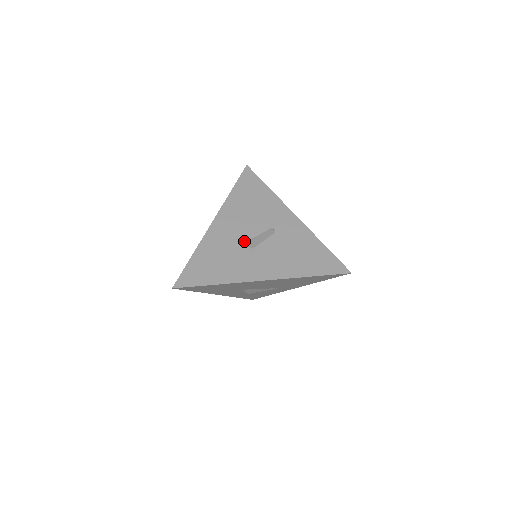
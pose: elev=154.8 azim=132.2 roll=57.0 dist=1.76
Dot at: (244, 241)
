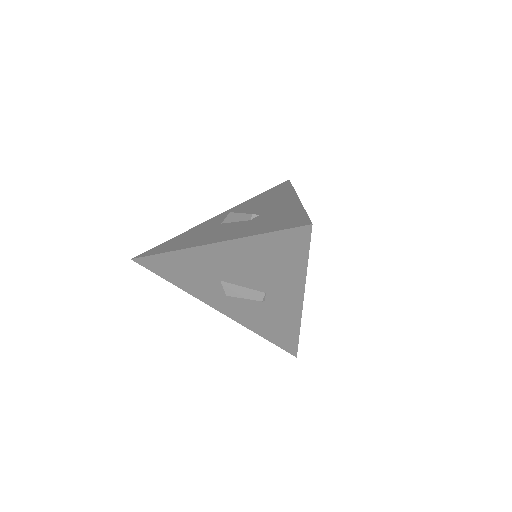
Dot at: (226, 281)
